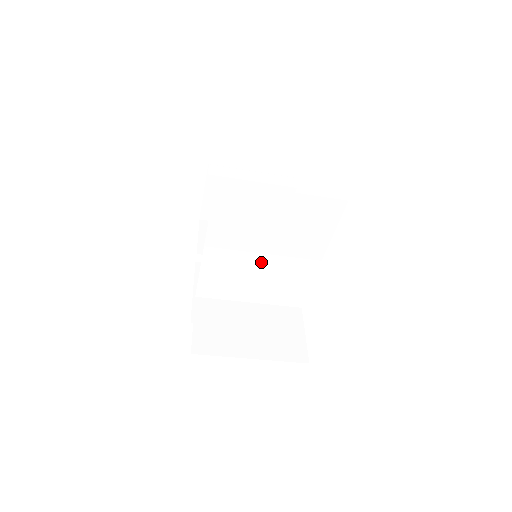
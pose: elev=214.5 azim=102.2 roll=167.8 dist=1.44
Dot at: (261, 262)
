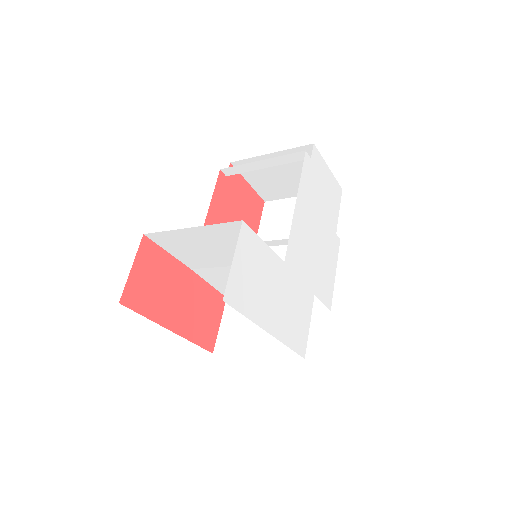
Dot at: occluded
